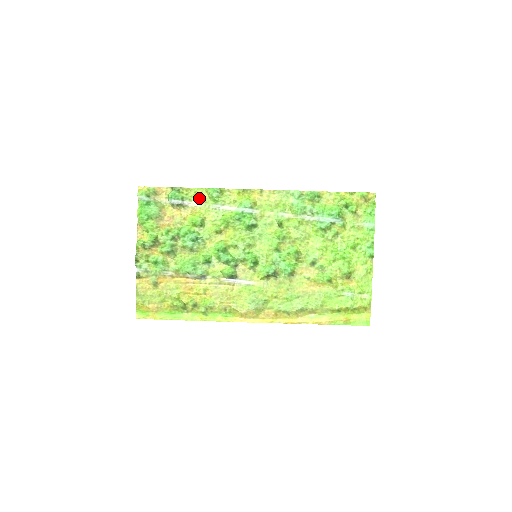
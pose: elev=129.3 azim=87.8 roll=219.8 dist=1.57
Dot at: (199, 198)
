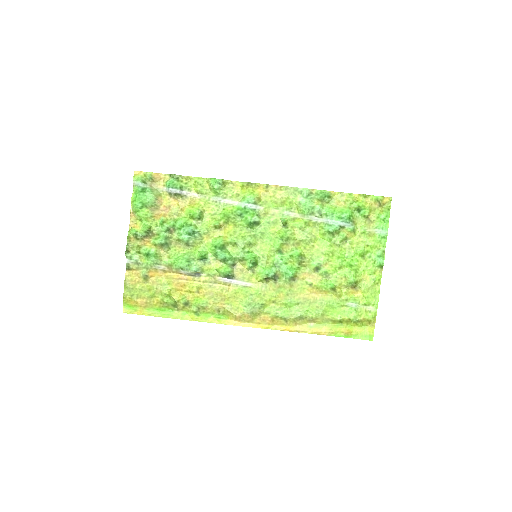
Dot at: (199, 188)
